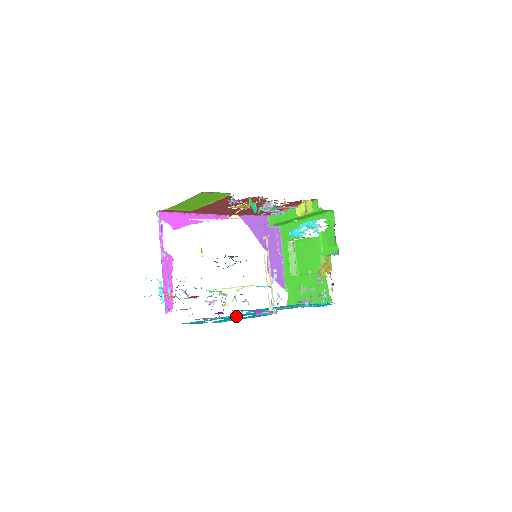
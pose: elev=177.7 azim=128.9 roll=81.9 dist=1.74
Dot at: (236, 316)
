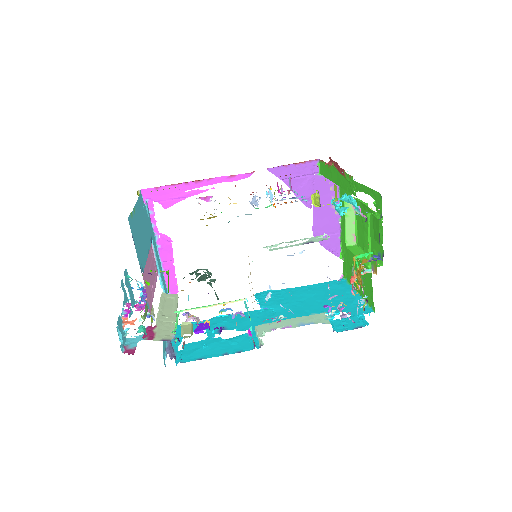
Dot at: (229, 326)
